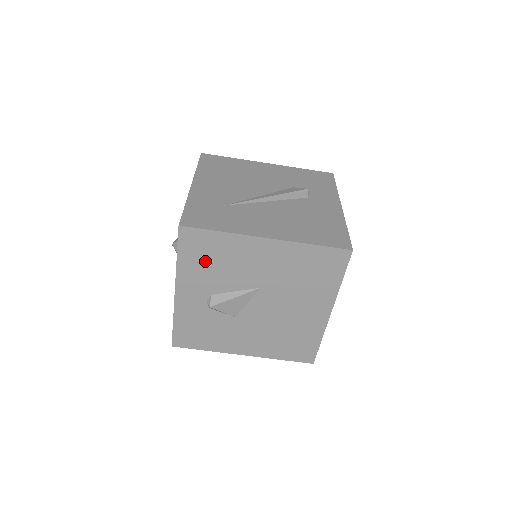
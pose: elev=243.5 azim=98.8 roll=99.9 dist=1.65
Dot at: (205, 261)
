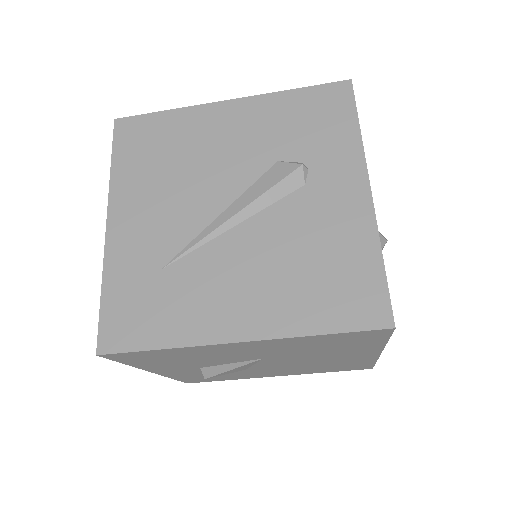
Dot at: (166, 360)
